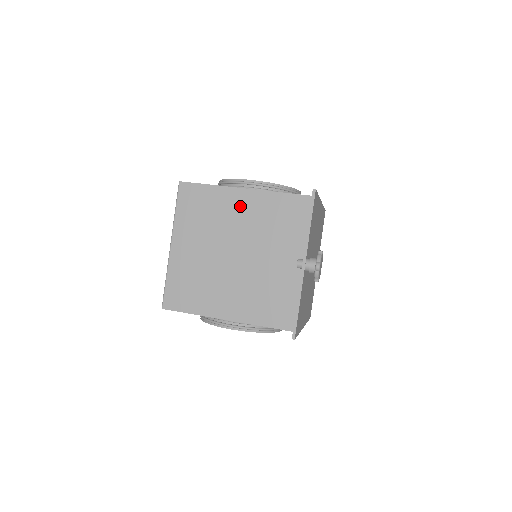
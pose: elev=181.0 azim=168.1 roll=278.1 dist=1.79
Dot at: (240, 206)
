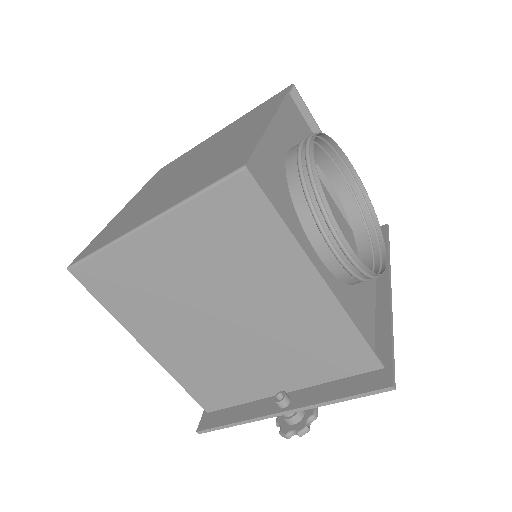
Dot at: (292, 289)
